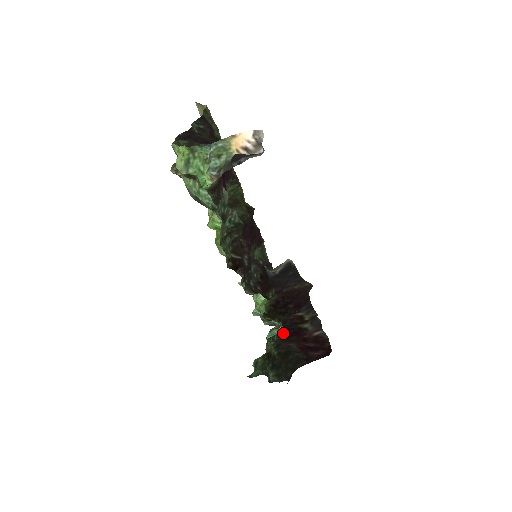
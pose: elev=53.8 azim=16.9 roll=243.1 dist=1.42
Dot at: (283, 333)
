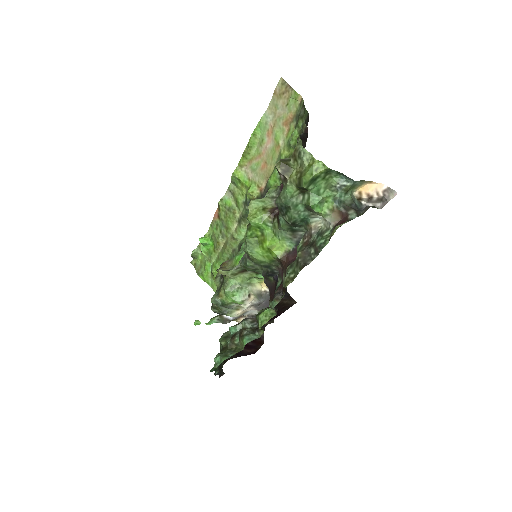
Dot at: occluded
